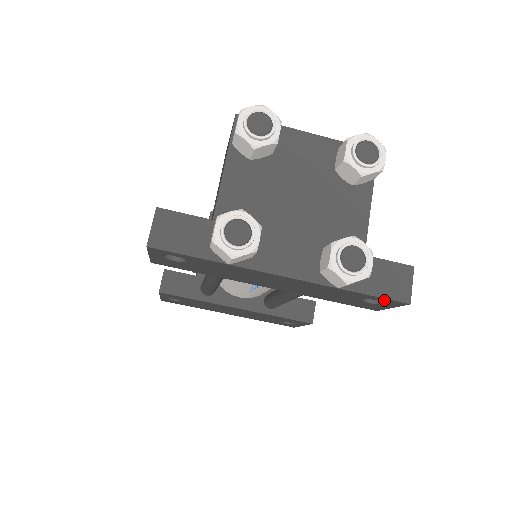
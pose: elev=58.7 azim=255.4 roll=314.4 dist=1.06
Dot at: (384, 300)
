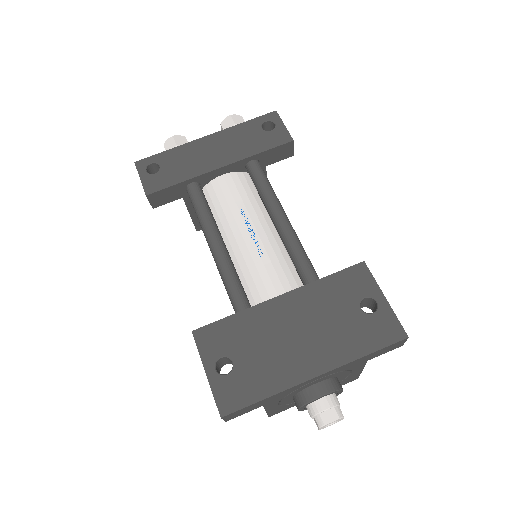
Dot at: (265, 118)
